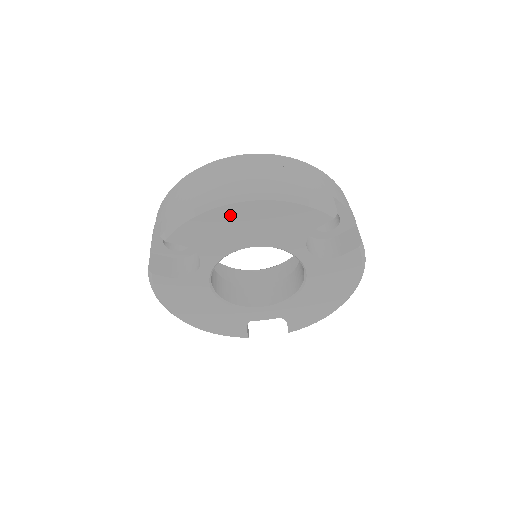
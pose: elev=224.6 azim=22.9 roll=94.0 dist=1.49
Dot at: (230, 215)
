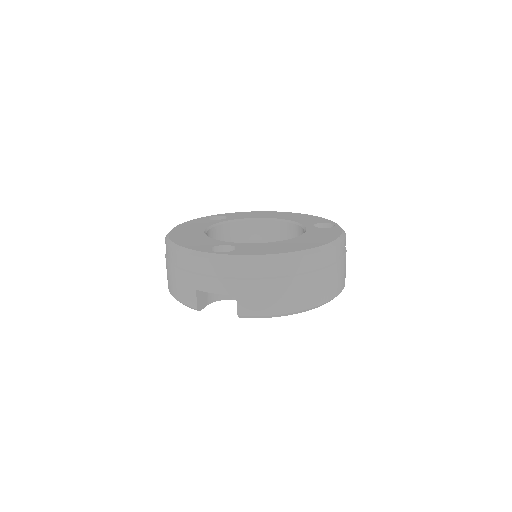
Dot at: occluded
